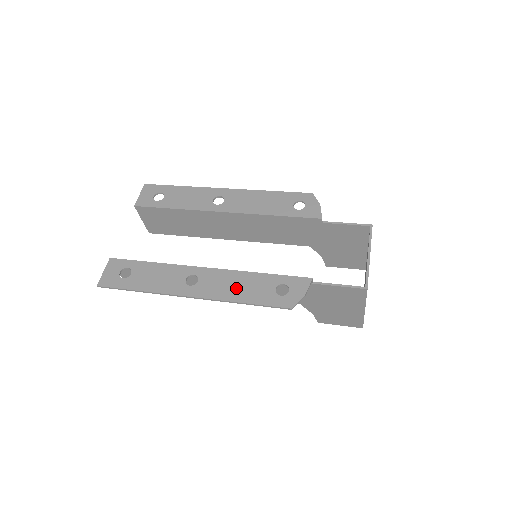
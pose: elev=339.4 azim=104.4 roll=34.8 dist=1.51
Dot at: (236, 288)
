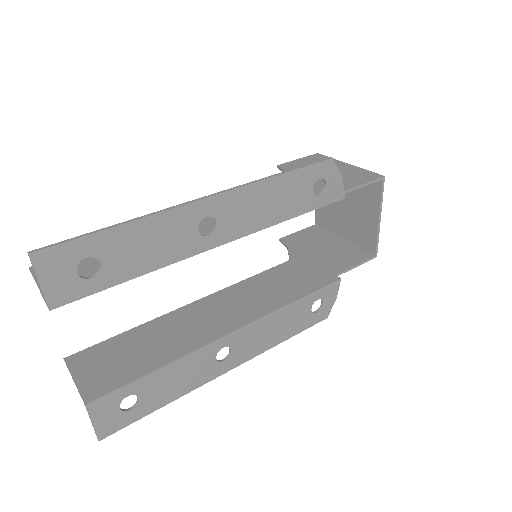
Dot at: (275, 332)
